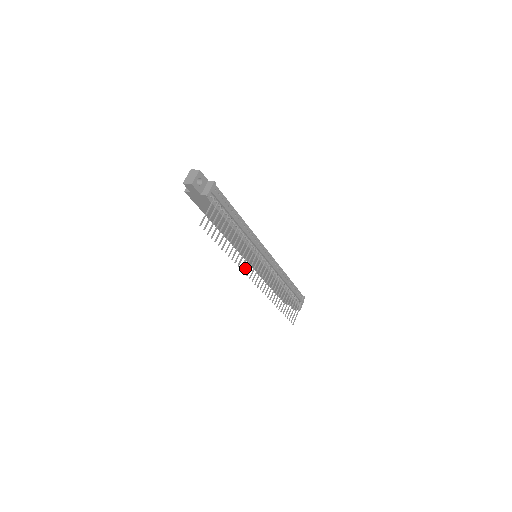
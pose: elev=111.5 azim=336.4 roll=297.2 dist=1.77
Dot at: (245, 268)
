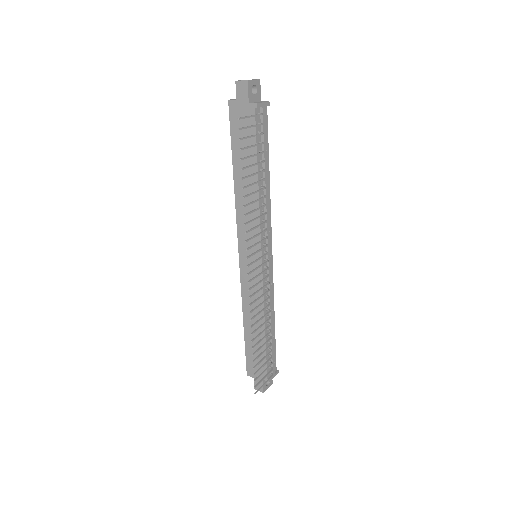
Dot at: (249, 238)
